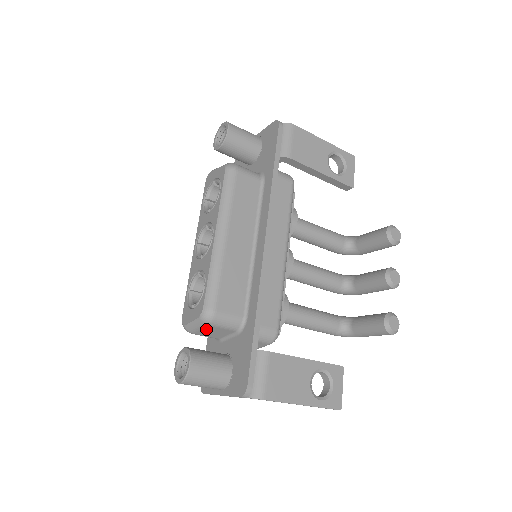
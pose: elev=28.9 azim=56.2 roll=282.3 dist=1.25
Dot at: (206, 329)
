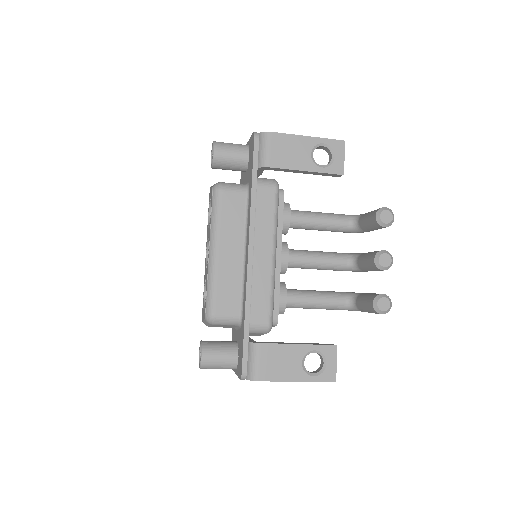
Dot at: occluded
